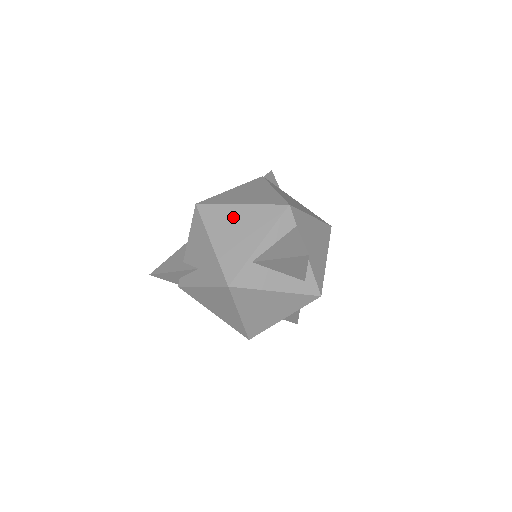
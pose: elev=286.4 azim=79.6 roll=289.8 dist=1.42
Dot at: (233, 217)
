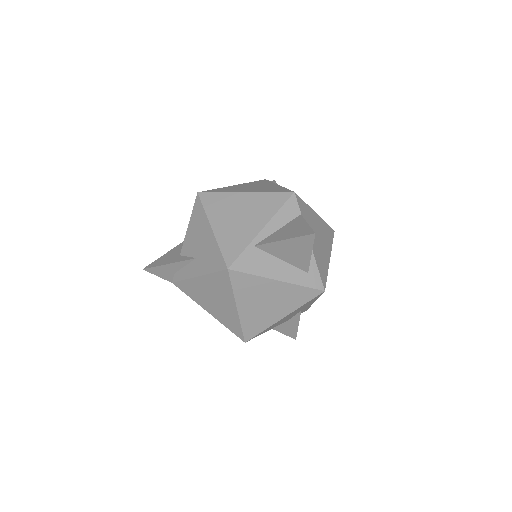
Dot at: (236, 204)
